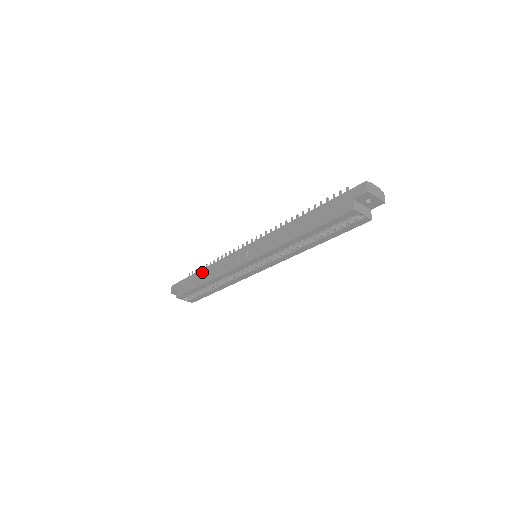
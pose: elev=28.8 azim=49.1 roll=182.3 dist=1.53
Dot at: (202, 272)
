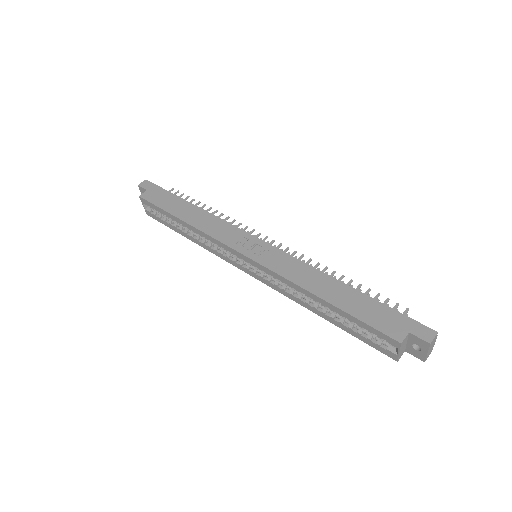
Dot at: (190, 206)
